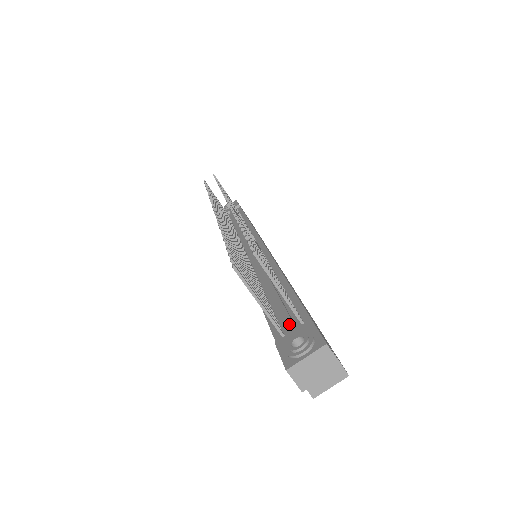
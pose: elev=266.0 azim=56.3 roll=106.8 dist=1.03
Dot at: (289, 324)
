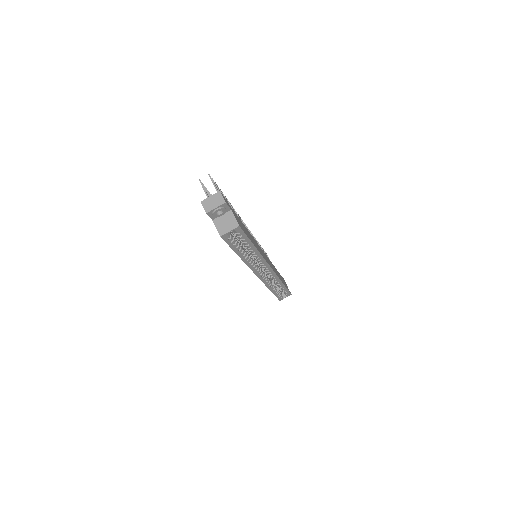
Dot at: occluded
